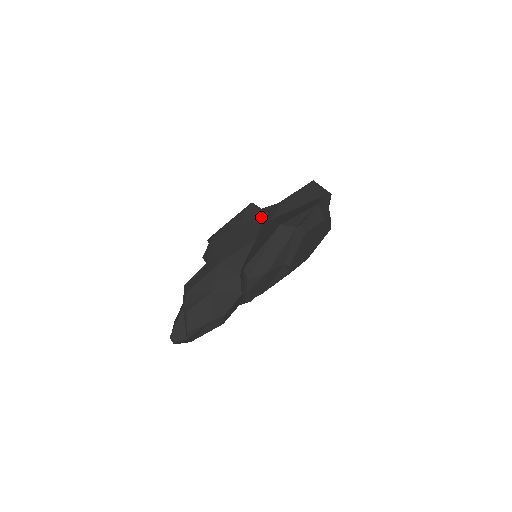
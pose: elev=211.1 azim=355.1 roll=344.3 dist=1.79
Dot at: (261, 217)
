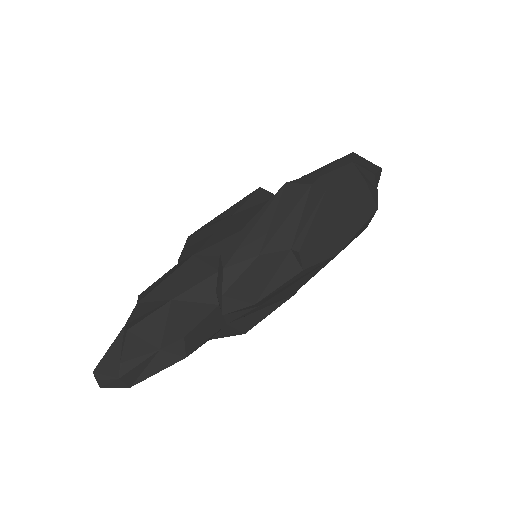
Dot at: occluded
